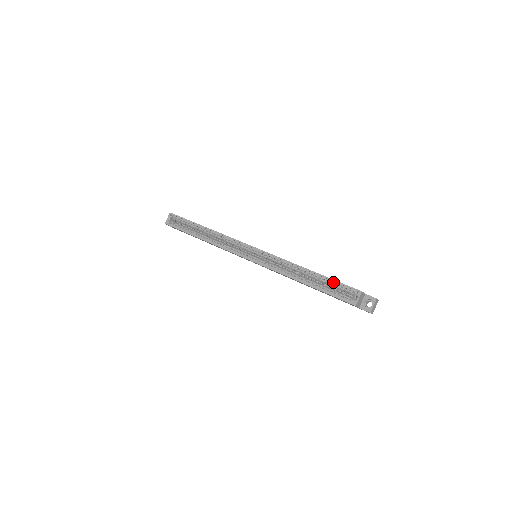
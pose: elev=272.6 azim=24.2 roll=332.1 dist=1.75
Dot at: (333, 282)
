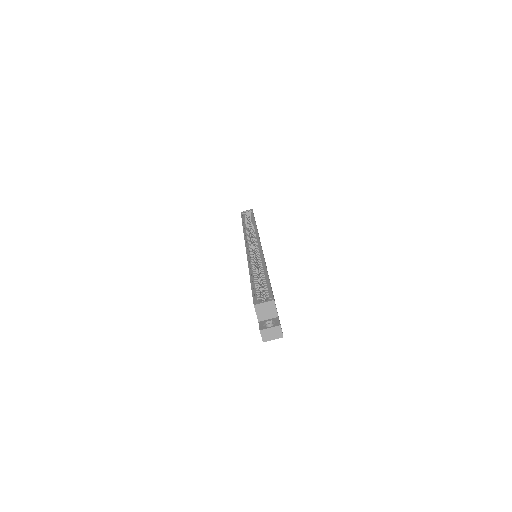
Dot at: (268, 285)
